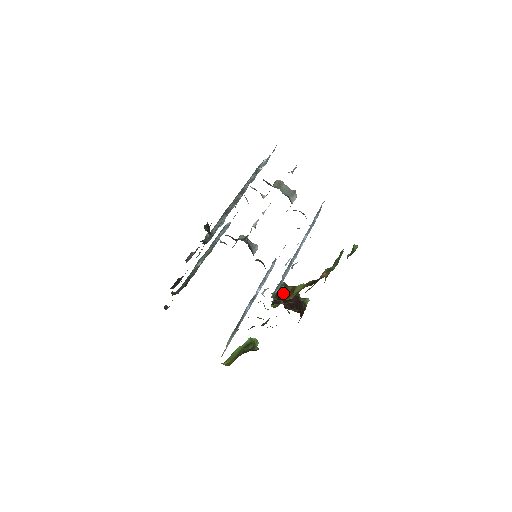
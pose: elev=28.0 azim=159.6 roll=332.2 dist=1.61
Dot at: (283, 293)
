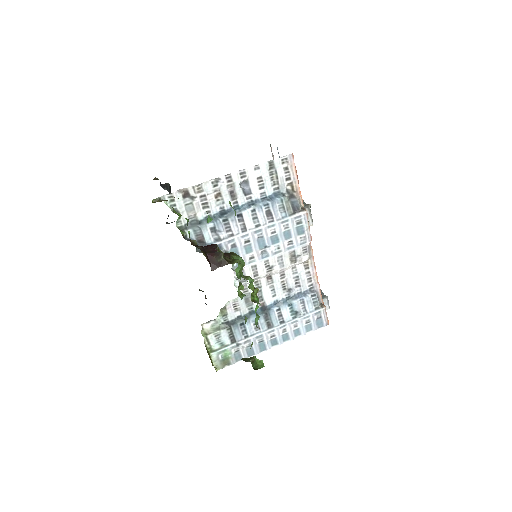
Dot at: (155, 200)
